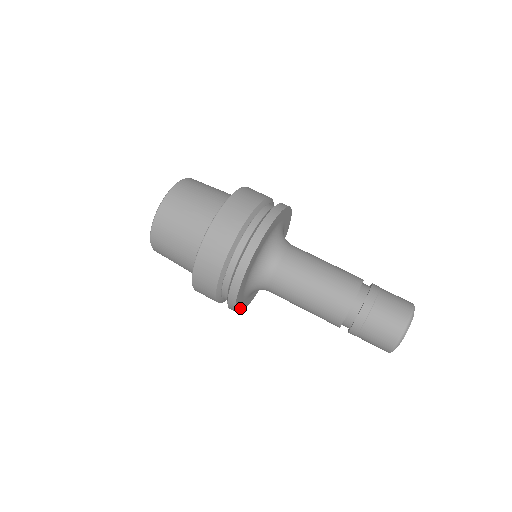
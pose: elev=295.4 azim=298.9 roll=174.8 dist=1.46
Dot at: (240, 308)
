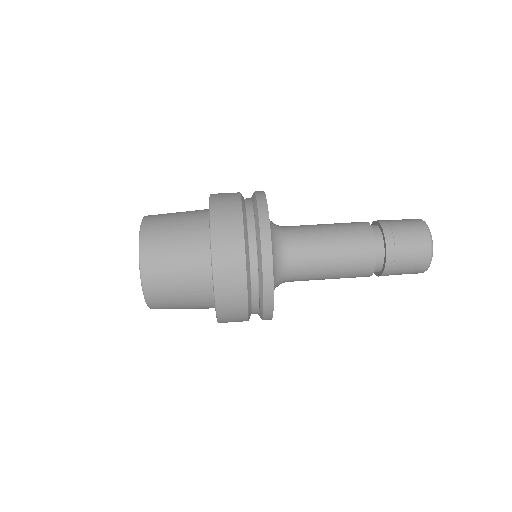
Dot at: occluded
